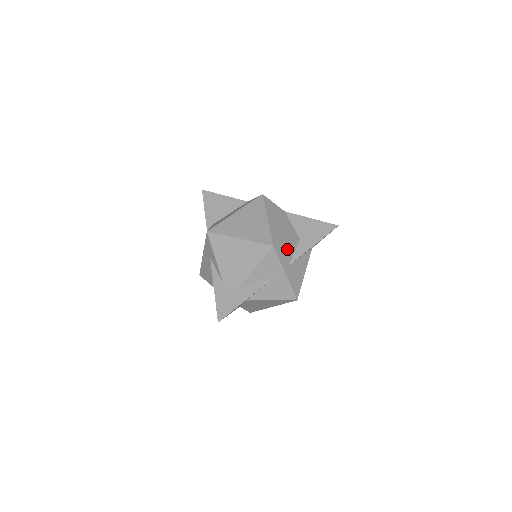
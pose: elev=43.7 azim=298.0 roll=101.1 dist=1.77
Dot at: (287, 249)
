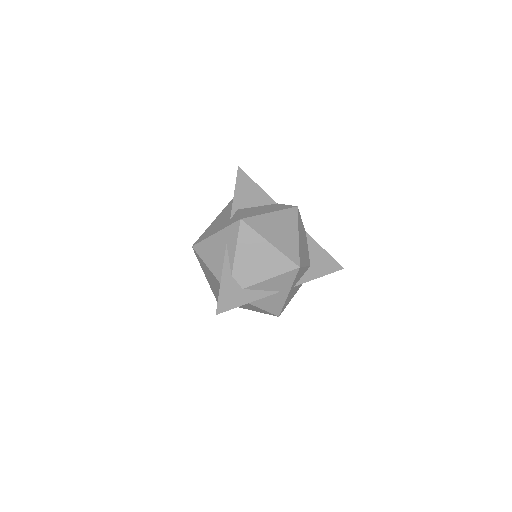
Dot at: (302, 272)
